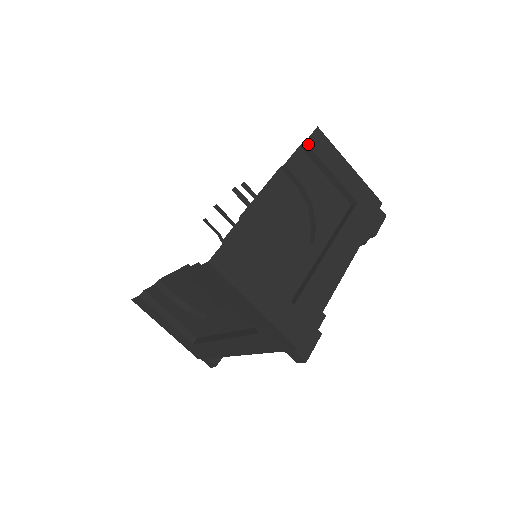
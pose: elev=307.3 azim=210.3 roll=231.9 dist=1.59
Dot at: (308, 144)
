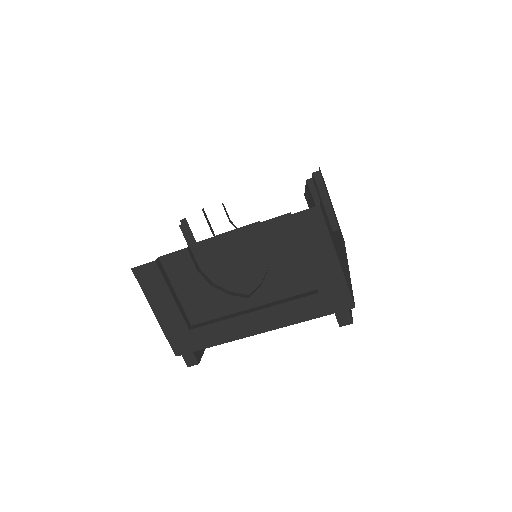
Dot at: (320, 173)
